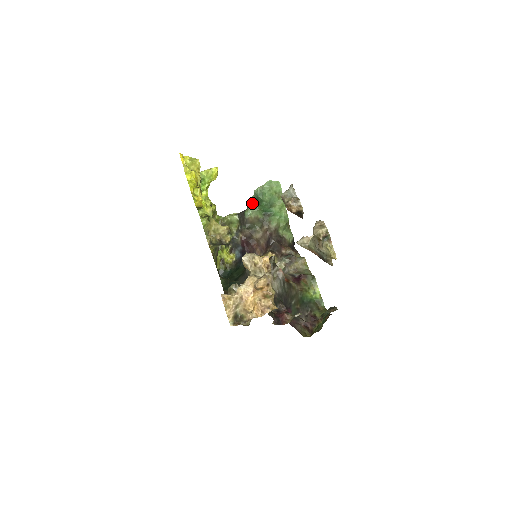
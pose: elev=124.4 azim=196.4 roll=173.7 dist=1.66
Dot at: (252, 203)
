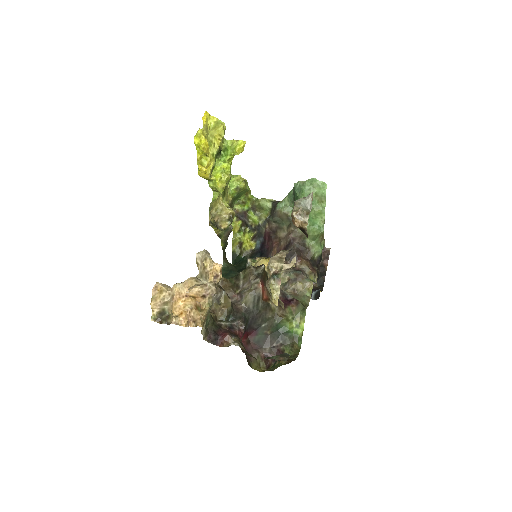
Dot at: (289, 196)
